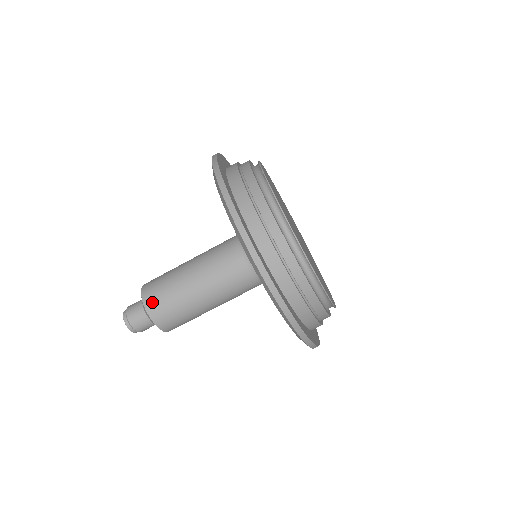
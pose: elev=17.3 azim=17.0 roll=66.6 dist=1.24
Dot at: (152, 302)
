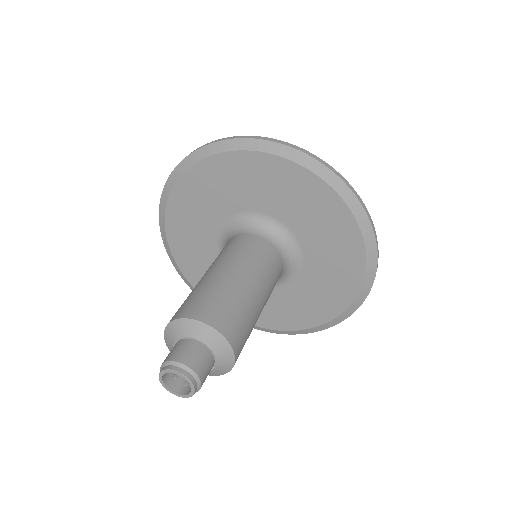
Dot at: (186, 309)
